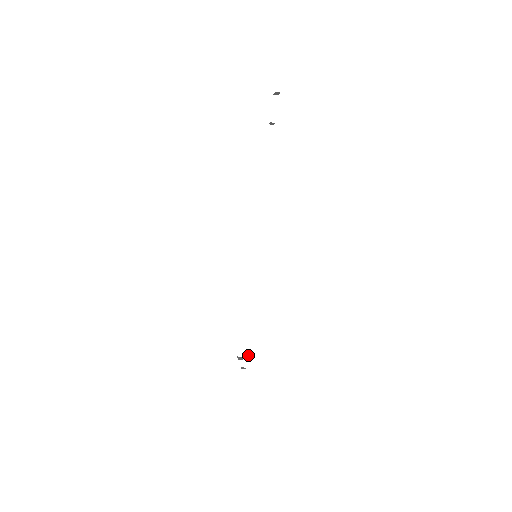
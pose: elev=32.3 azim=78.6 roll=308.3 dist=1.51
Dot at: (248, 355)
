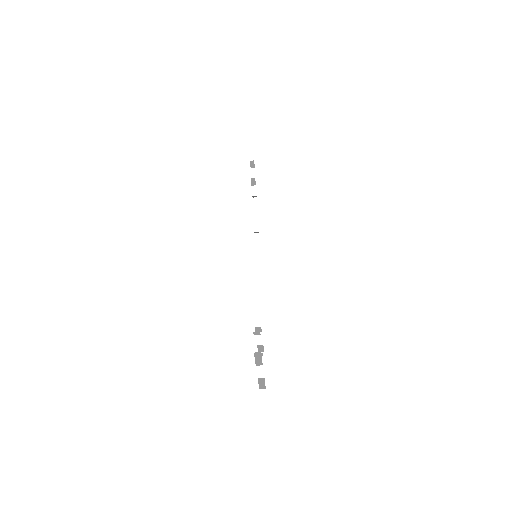
Dot at: occluded
